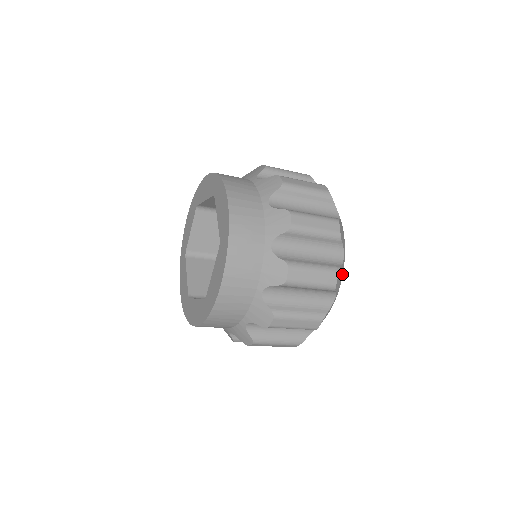
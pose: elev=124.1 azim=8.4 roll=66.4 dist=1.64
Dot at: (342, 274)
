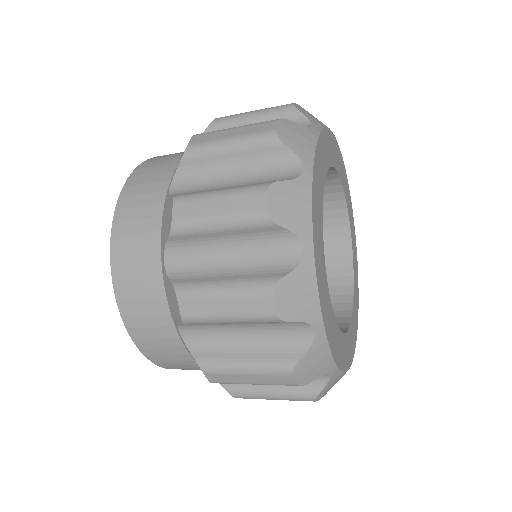
Dot at: (313, 284)
